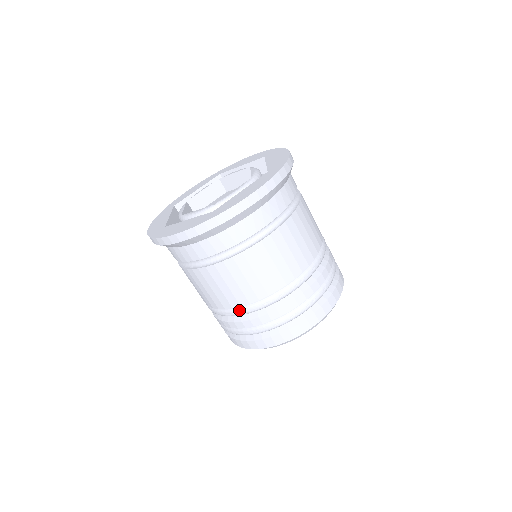
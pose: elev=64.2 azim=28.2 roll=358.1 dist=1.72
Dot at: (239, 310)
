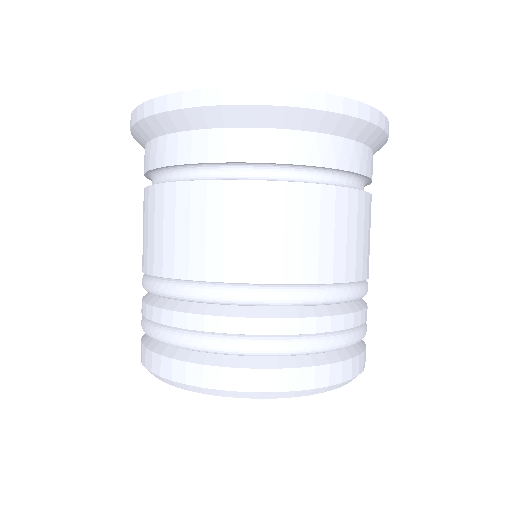
Dot at: (215, 288)
